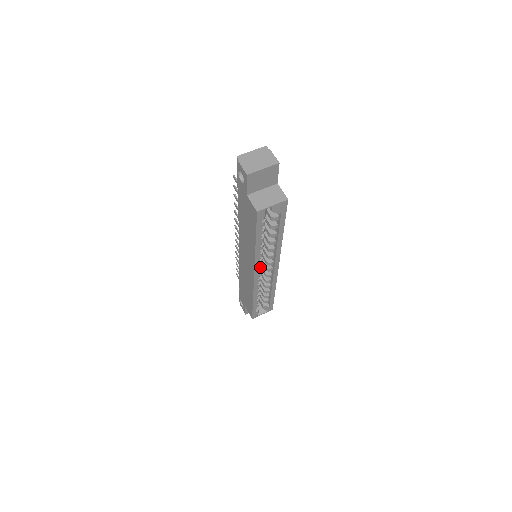
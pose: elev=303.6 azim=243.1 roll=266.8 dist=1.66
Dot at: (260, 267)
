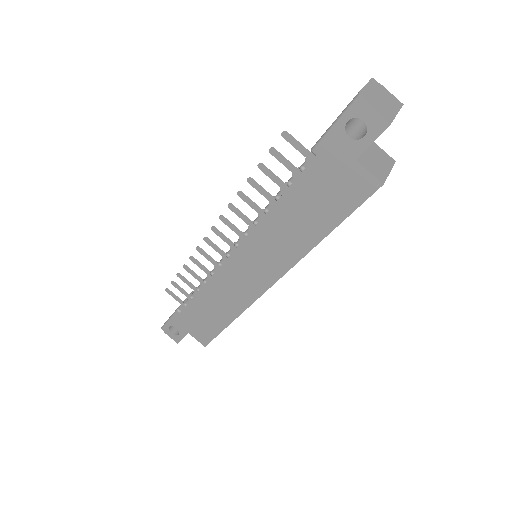
Dot at: occluded
